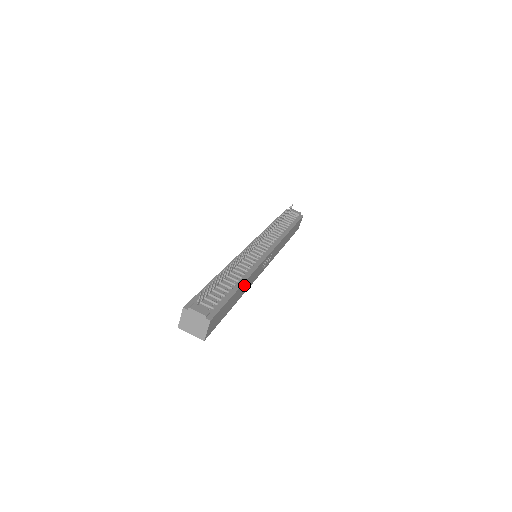
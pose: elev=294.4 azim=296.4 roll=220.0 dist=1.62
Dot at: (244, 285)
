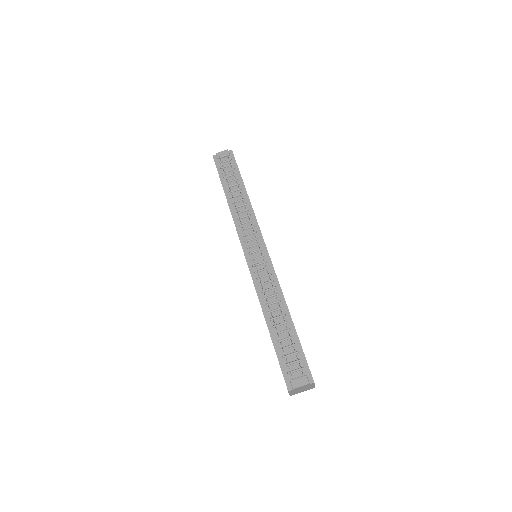
Dot at: occluded
